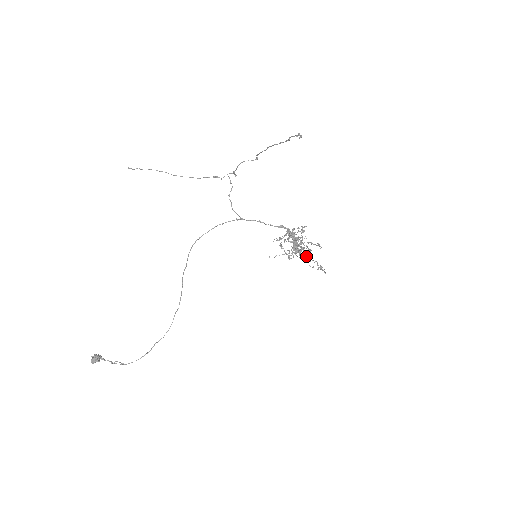
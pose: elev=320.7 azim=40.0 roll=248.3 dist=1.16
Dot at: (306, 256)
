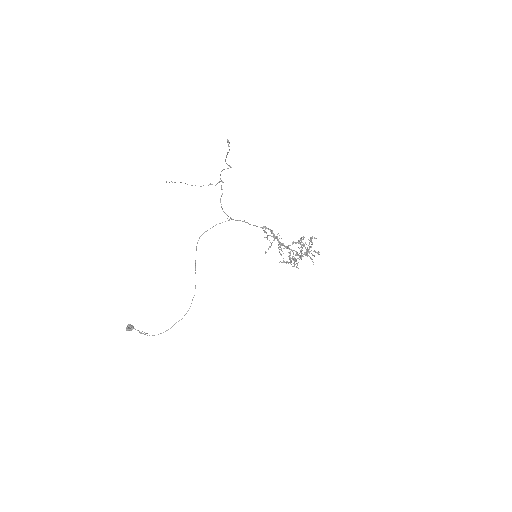
Dot at: (313, 264)
